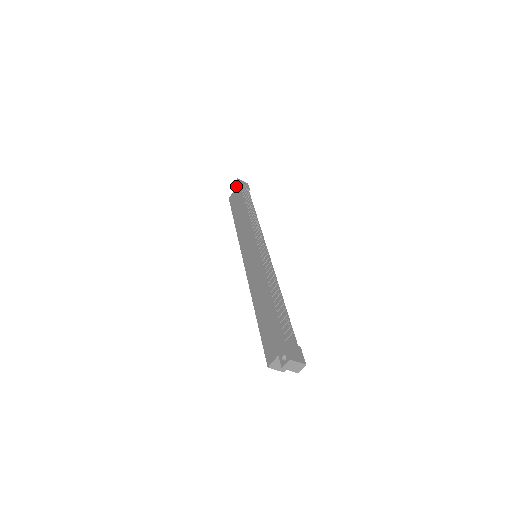
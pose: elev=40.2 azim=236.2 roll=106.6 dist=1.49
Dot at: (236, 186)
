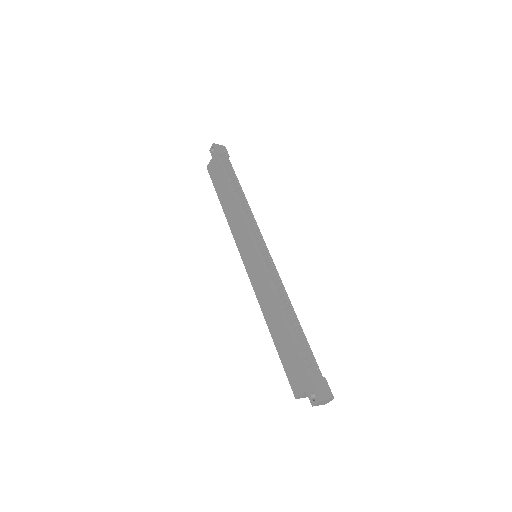
Dot at: (213, 154)
